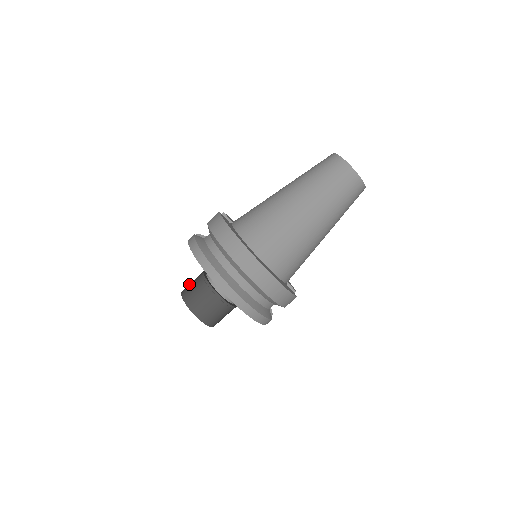
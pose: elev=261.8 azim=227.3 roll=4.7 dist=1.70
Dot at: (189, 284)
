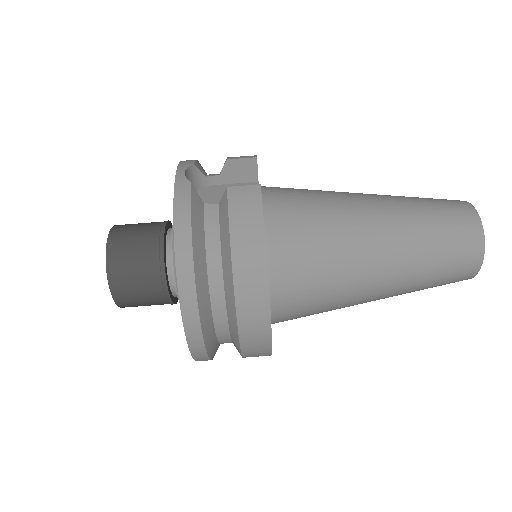
Dot at: (128, 233)
